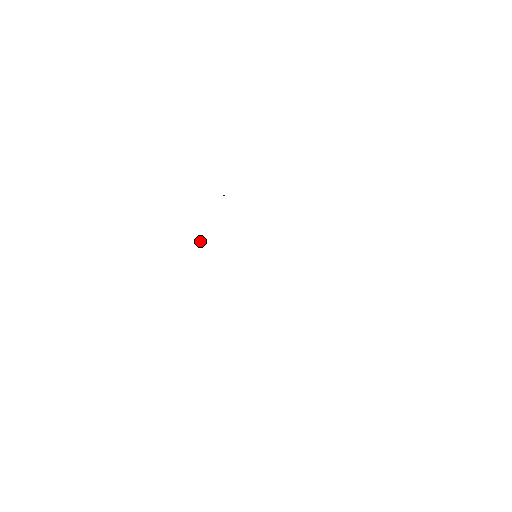
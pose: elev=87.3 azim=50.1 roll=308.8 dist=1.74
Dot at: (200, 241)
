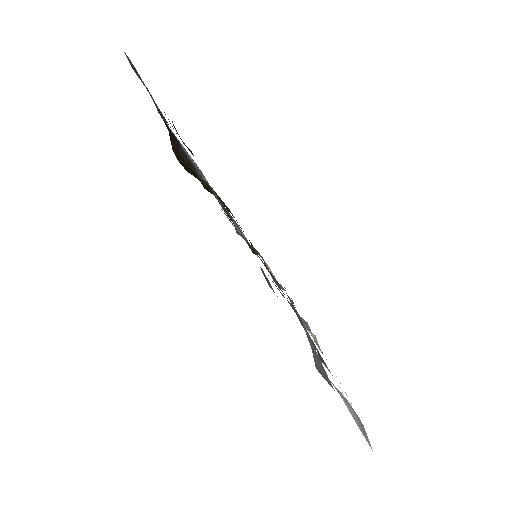
Dot at: (198, 175)
